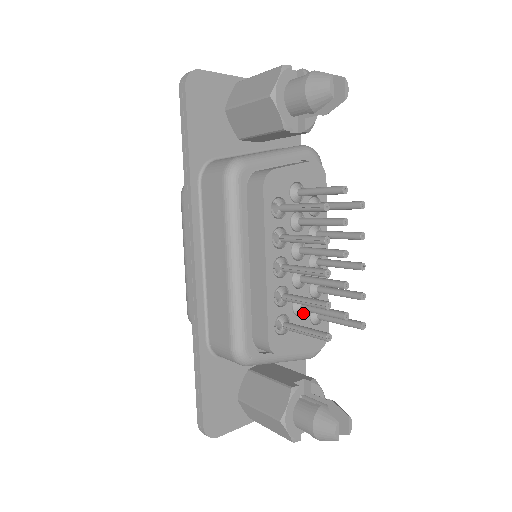
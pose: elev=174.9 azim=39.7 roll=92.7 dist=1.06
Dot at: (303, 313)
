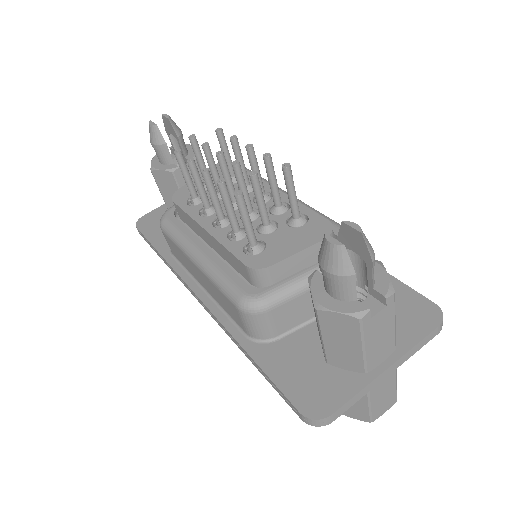
Dot at: (277, 229)
